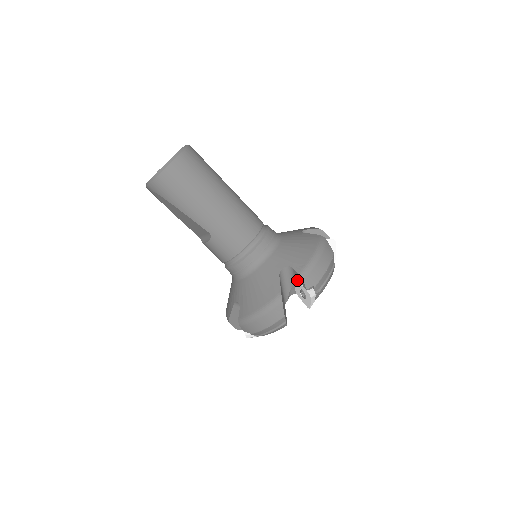
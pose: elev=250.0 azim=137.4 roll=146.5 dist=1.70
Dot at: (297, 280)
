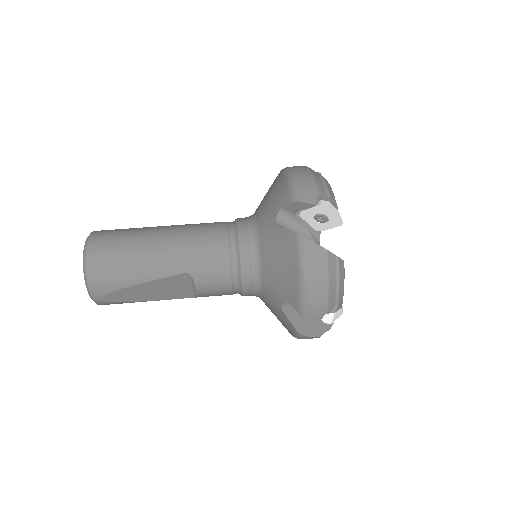
Dot at: (300, 213)
